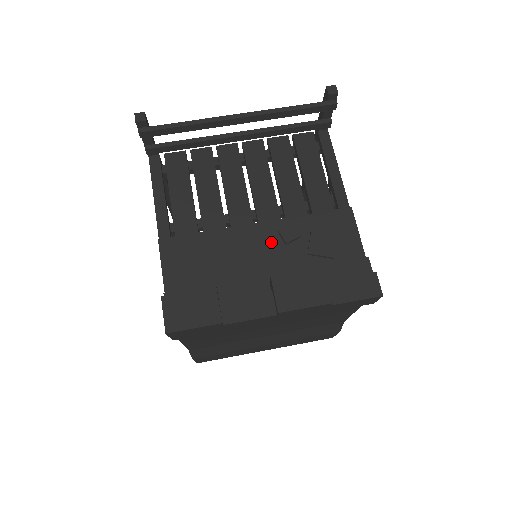
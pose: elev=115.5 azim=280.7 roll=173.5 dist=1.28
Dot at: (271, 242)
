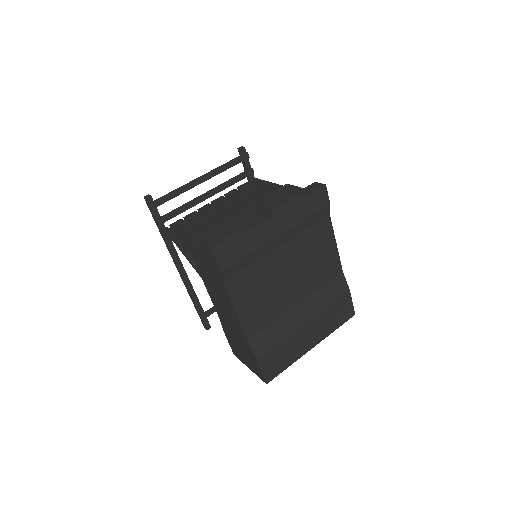
Dot at: (252, 212)
